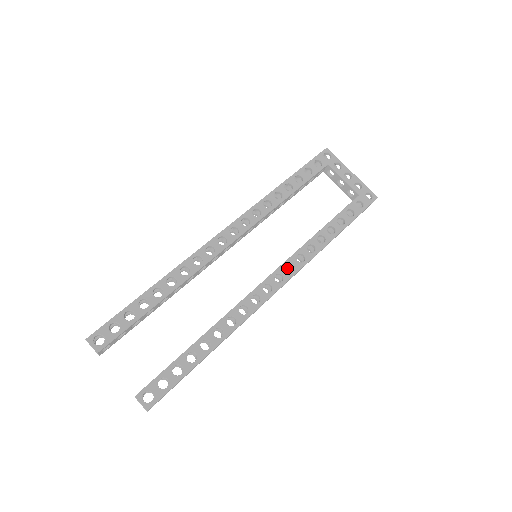
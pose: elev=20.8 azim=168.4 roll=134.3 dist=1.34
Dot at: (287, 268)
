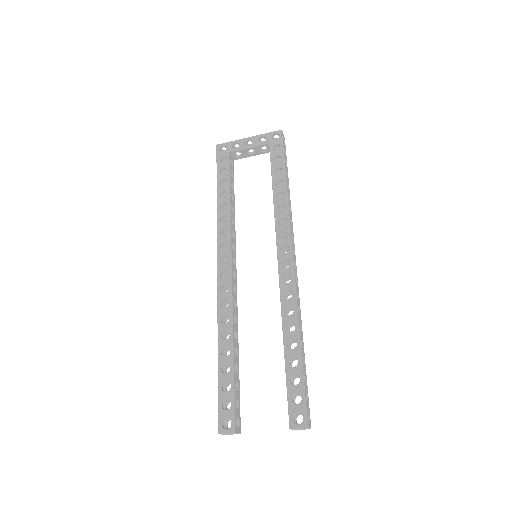
Dot at: (284, 238)
